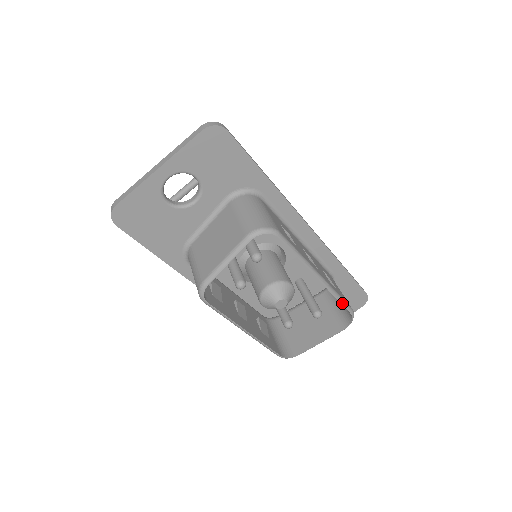
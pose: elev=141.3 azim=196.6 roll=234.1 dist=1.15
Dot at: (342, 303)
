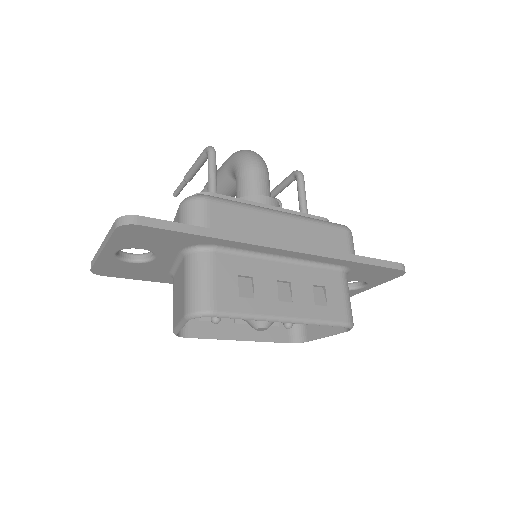
Dot at: (328, 325)
